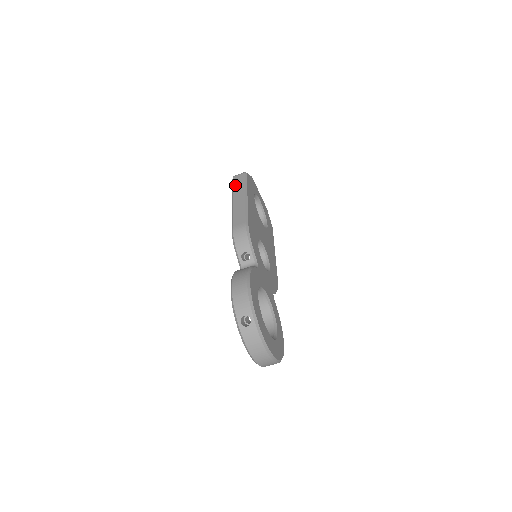
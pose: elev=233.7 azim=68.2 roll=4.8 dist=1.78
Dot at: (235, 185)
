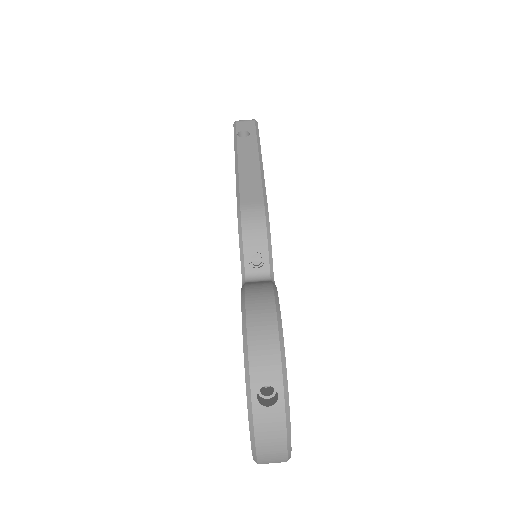
Dot at: (238, 135)
